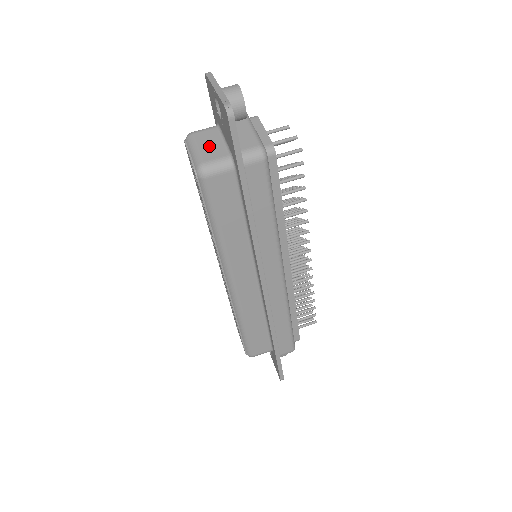
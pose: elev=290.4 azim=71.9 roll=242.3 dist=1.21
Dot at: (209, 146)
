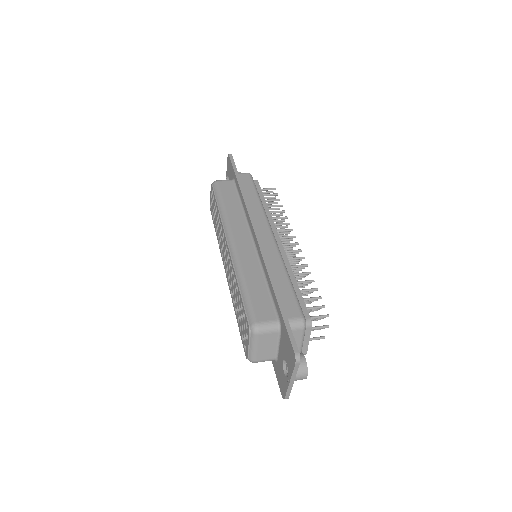
Dot at: occluded
